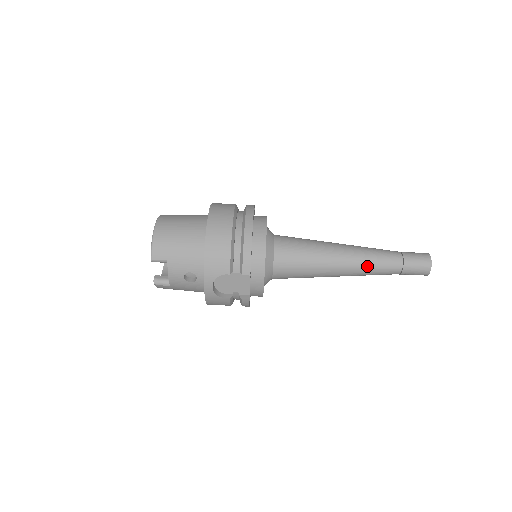
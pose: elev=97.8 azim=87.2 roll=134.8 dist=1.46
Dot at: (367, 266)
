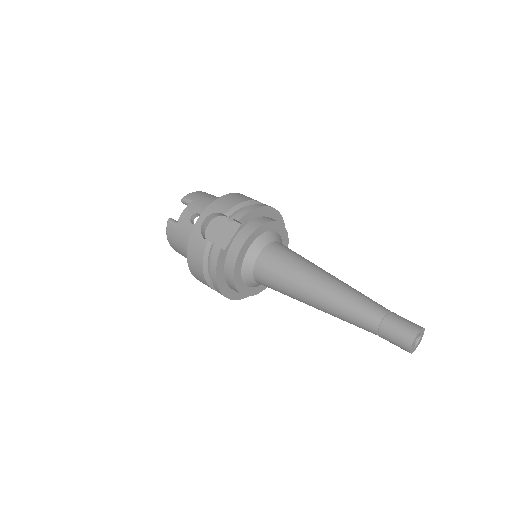
Dot at: (347, 295)
